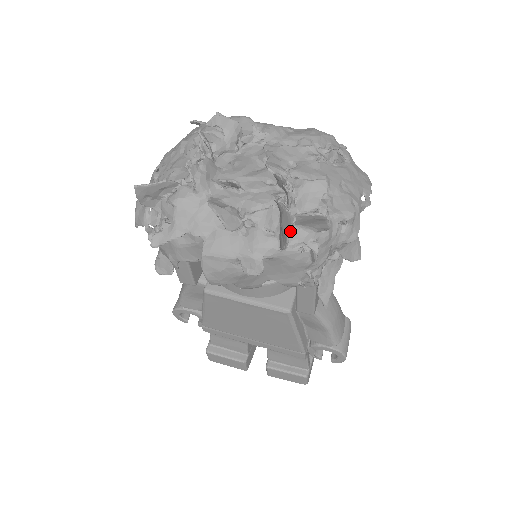
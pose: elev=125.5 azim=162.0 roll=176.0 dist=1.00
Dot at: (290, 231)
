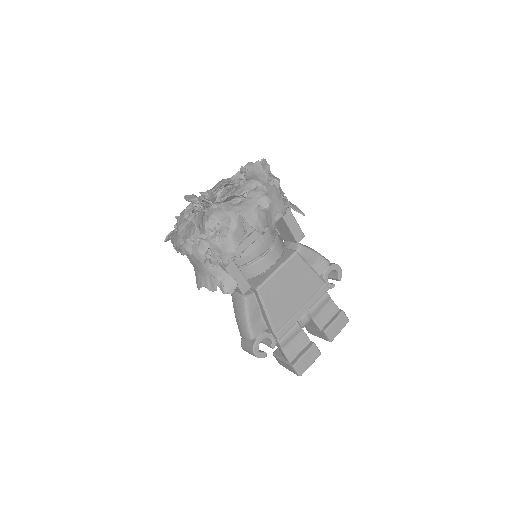
Dot at: (262, 168)
